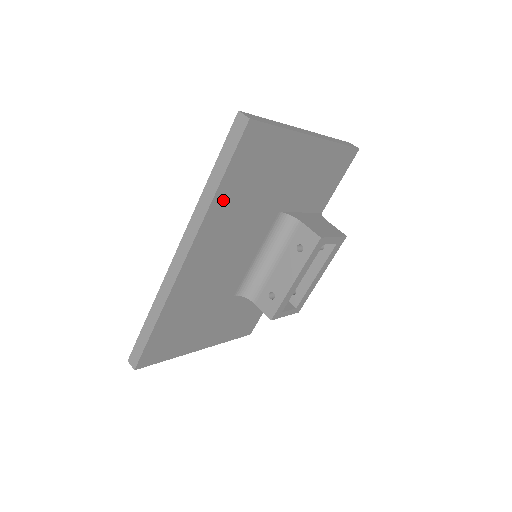
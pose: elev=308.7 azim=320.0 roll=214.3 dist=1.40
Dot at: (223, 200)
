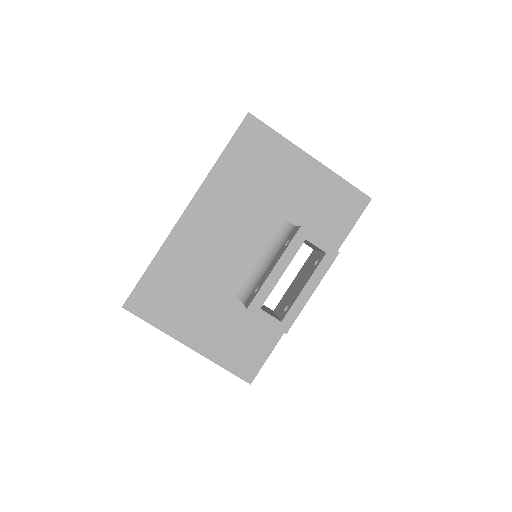
Dot at: (224, 169)
